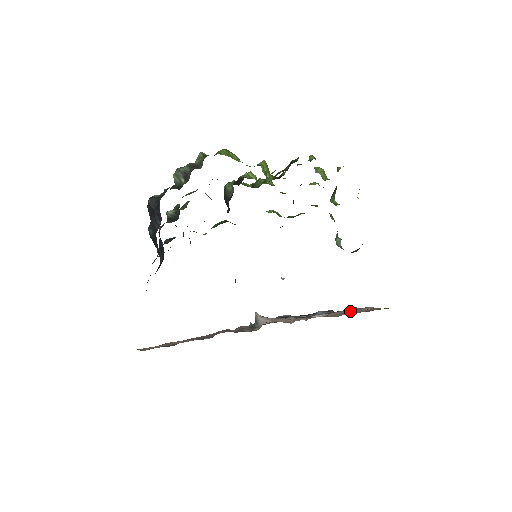
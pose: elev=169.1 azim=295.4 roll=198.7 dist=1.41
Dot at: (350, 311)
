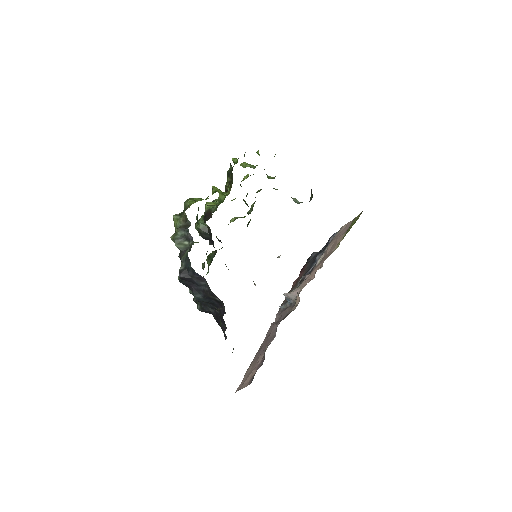
Dot at: (337, 239)
